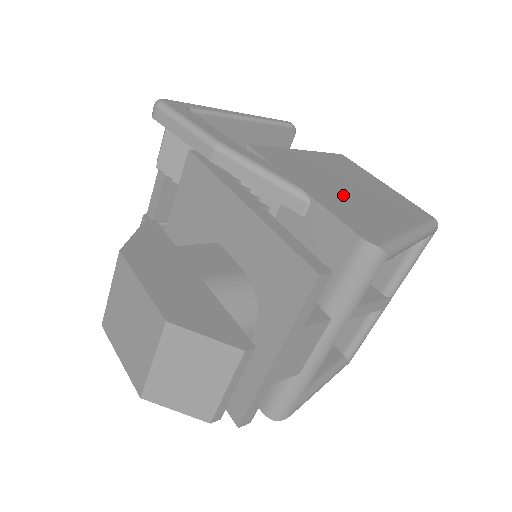
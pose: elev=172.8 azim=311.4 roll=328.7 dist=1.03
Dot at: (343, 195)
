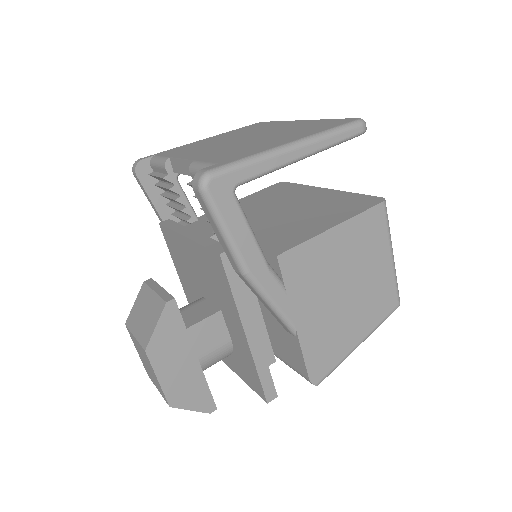
Dot at: (330, 315)
